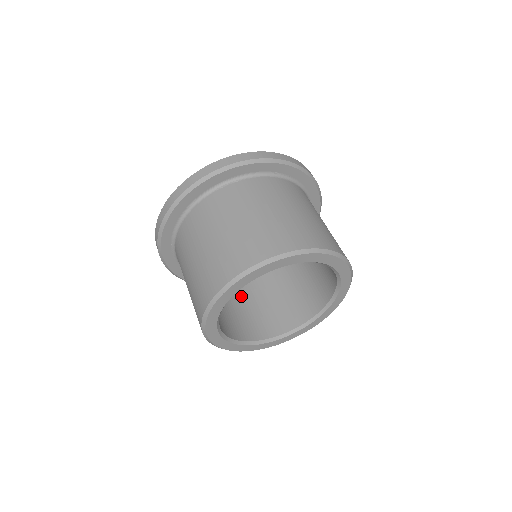
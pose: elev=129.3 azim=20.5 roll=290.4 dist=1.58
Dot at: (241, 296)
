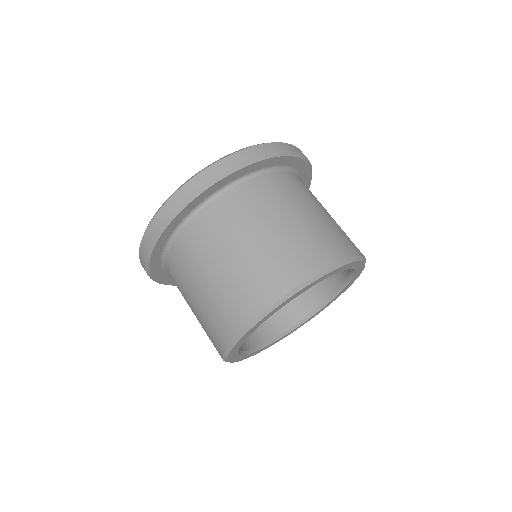
Dot at: occluded
